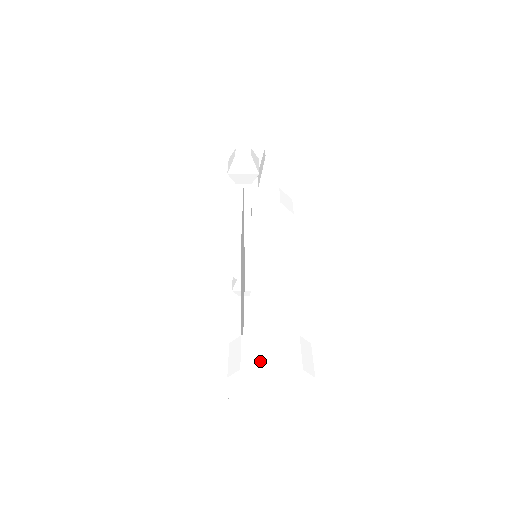
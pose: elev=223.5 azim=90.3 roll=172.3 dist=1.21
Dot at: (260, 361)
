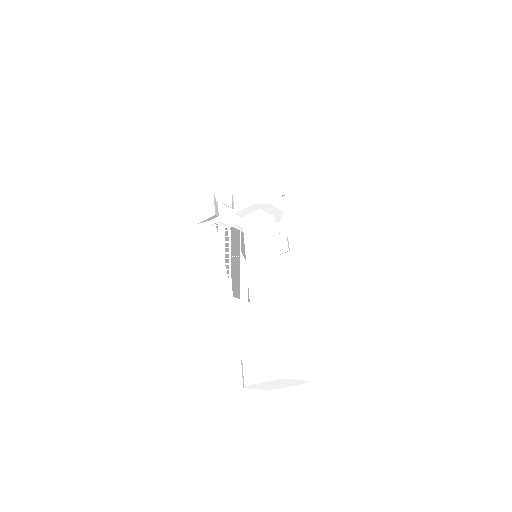
Dot at: (253, 378)
